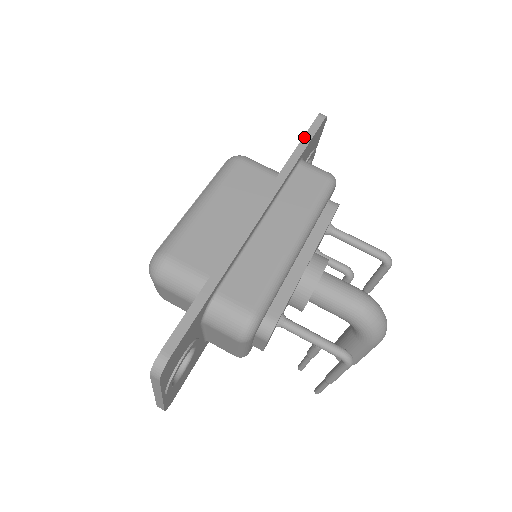
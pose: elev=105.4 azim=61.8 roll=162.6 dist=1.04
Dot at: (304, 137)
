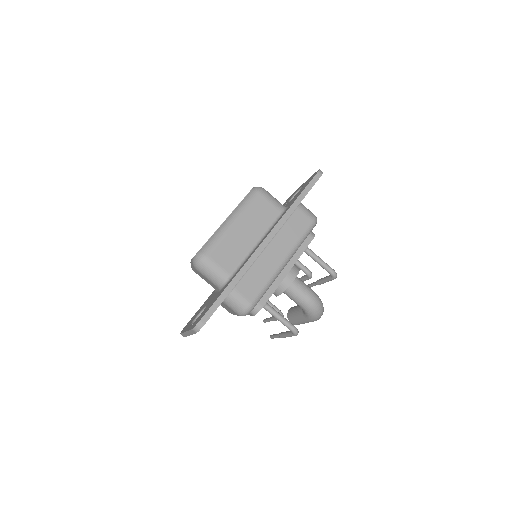
Dot at: (305, 189)
